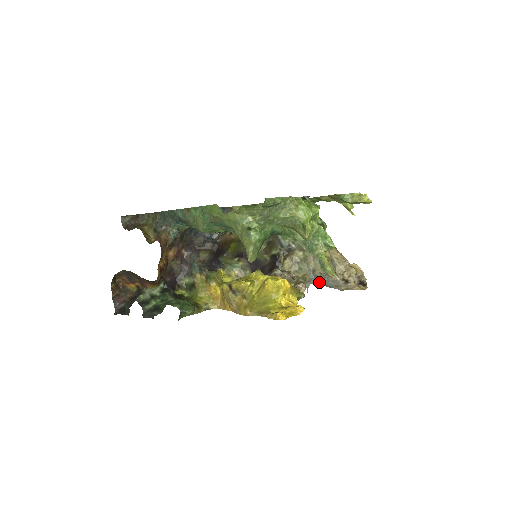
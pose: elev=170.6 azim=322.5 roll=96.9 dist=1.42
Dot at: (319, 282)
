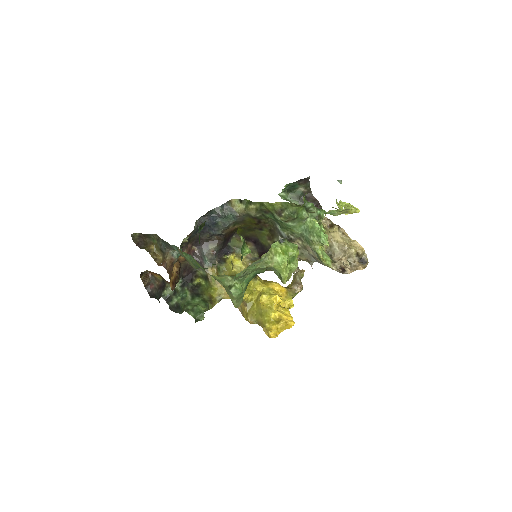
Dot at: occluded
